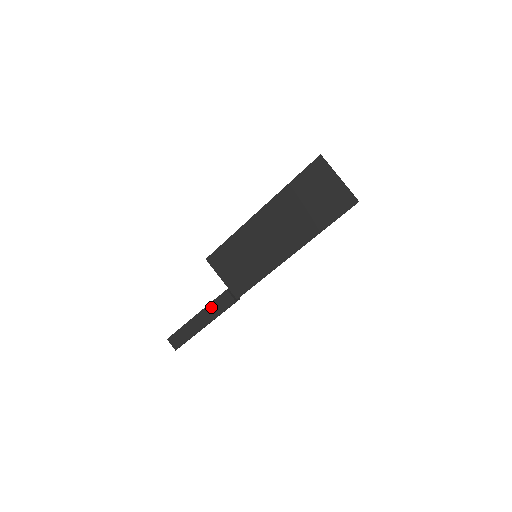
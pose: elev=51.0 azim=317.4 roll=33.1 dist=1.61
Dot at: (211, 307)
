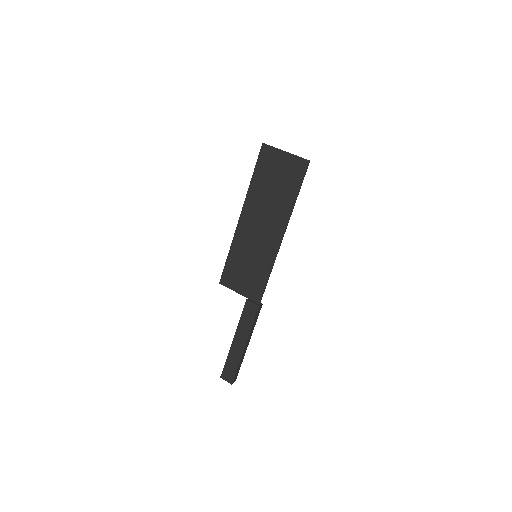
Dot at: (242, 324)
